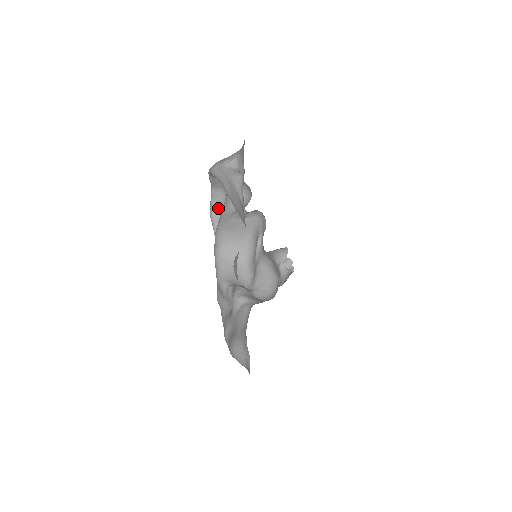
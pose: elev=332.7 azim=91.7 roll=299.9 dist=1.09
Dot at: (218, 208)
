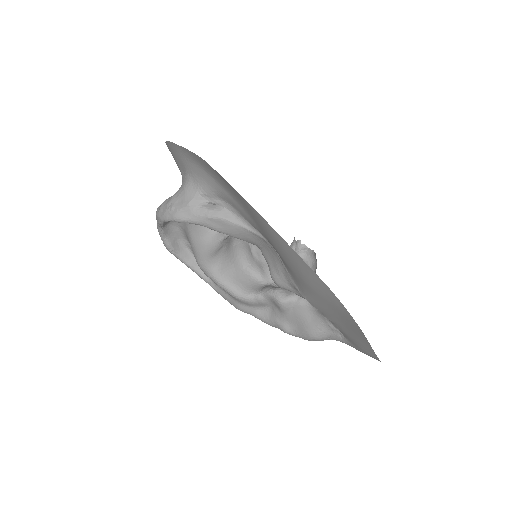
Dot at: (173, 239)
